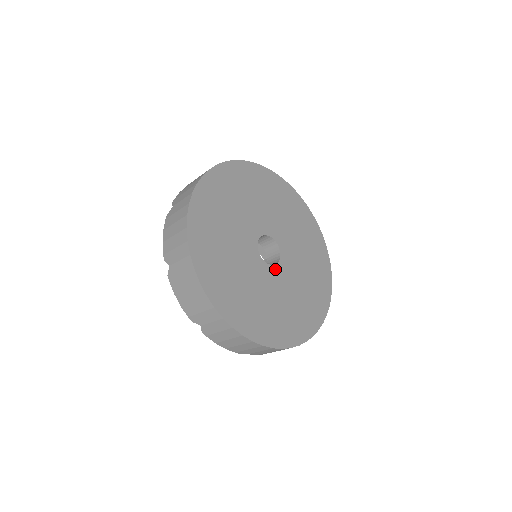
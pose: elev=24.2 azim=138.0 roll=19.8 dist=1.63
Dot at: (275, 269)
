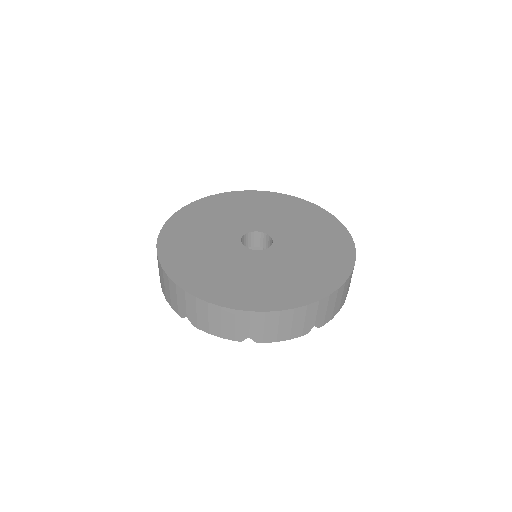
Dot at: (263, 253)
